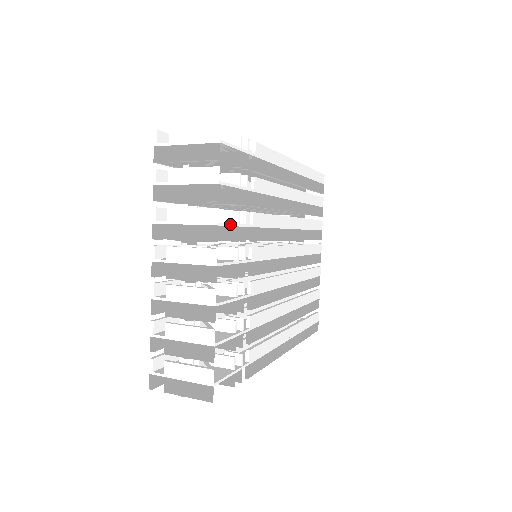
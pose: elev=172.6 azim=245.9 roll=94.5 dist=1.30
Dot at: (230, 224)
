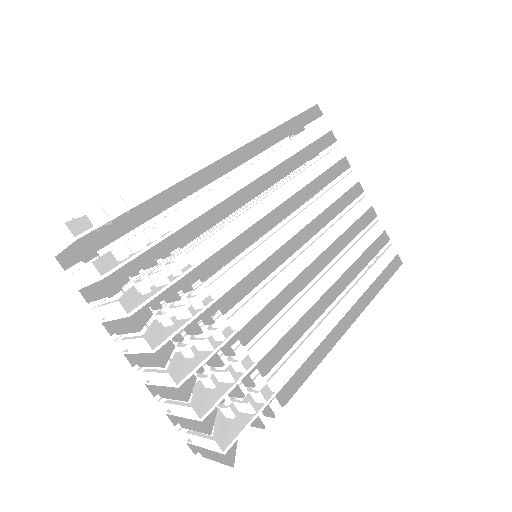
Dot at: (151, 298)
